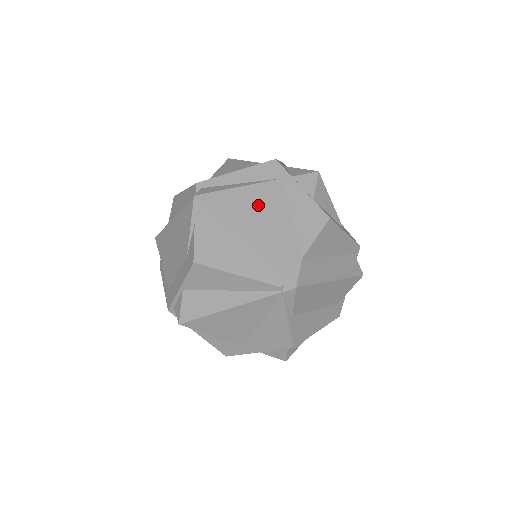
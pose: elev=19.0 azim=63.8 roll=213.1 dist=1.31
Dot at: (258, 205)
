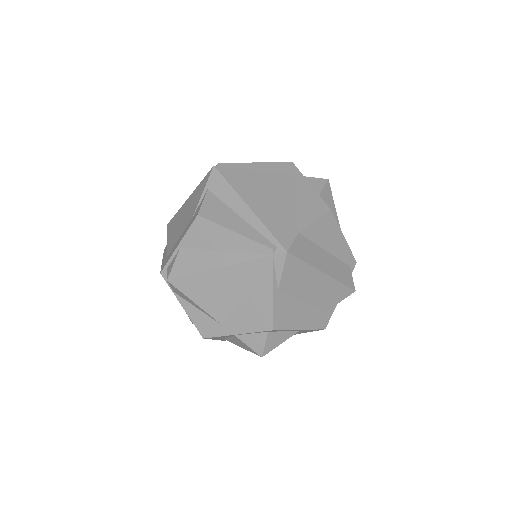
Dot at: (268, 186)
